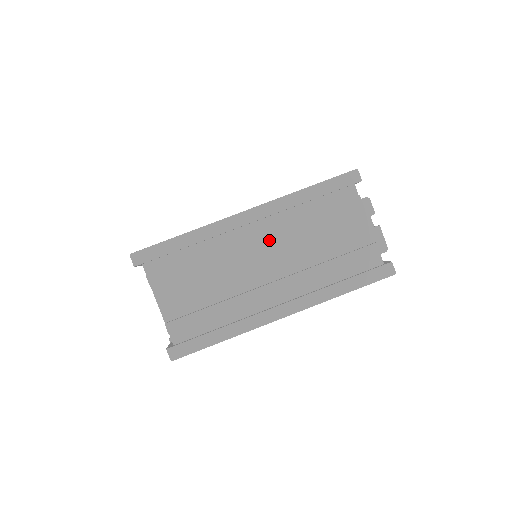
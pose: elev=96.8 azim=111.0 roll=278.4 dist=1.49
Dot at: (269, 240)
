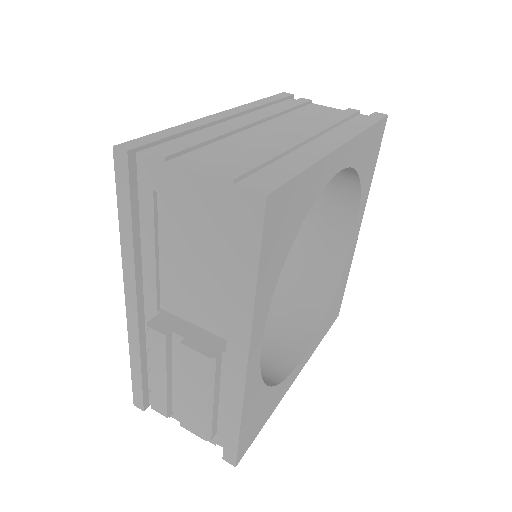
Dot at: (262, 119)
